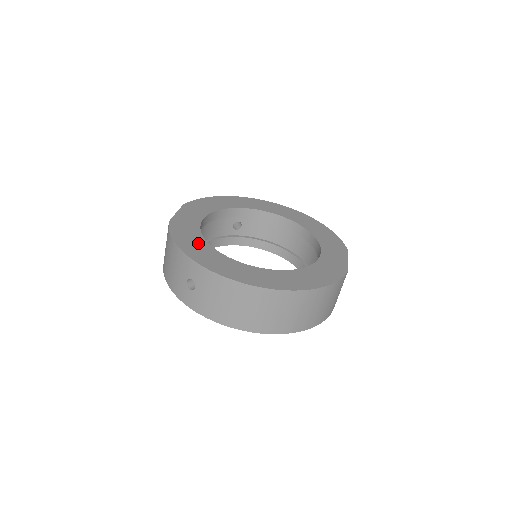
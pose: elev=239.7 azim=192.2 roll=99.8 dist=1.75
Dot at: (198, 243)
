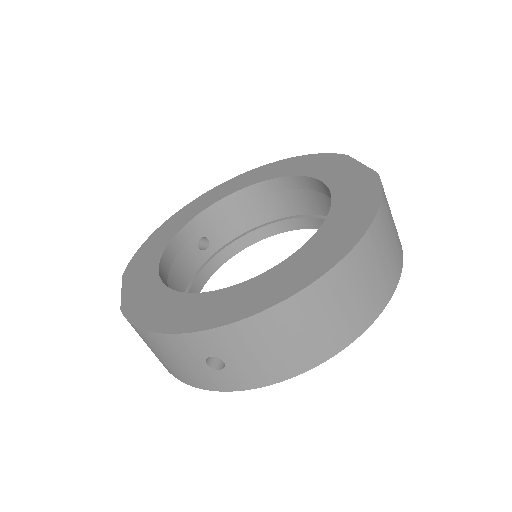
Dot at: (177, 305)
